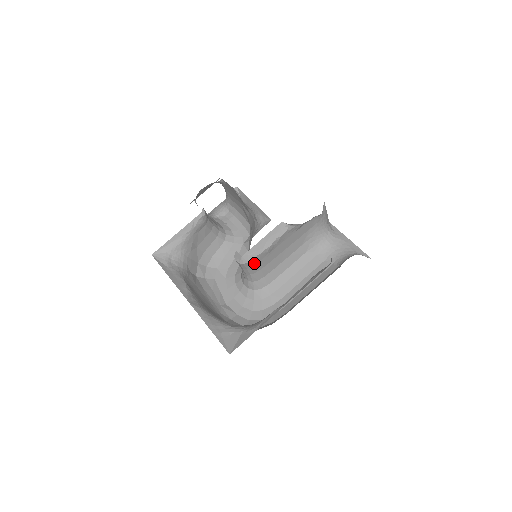
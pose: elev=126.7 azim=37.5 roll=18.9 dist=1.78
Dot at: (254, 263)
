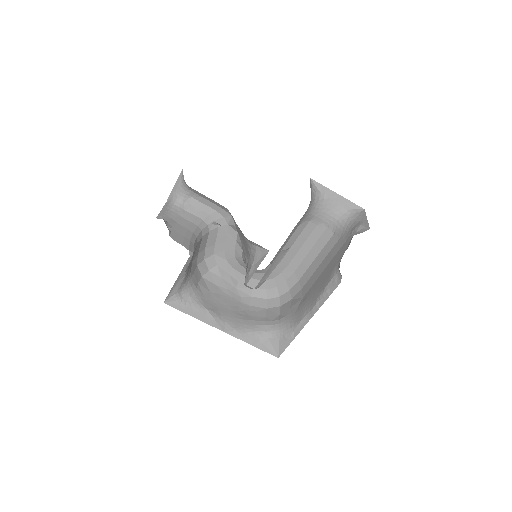
Dot at: occluded
